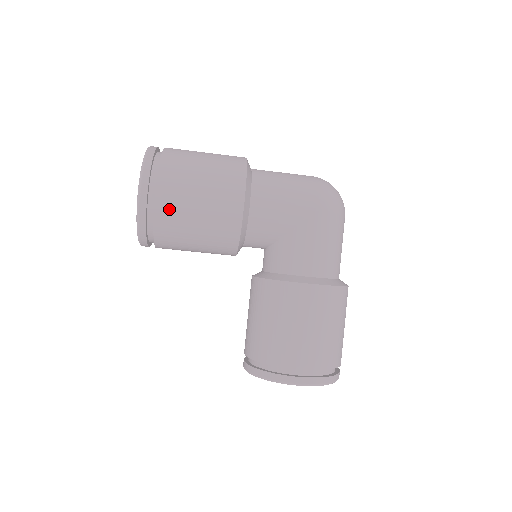
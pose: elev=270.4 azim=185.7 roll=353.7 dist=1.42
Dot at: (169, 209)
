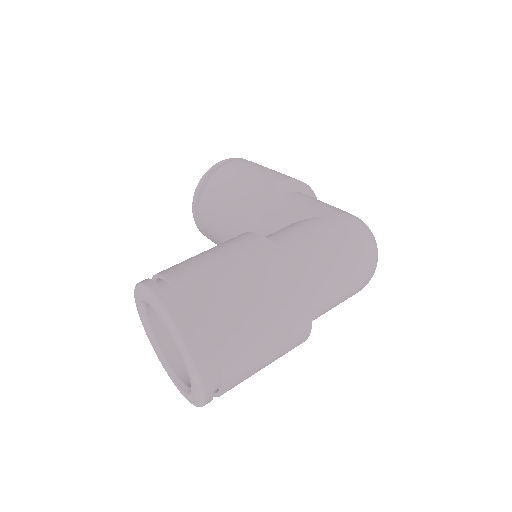
Dot at: (227, 171)
